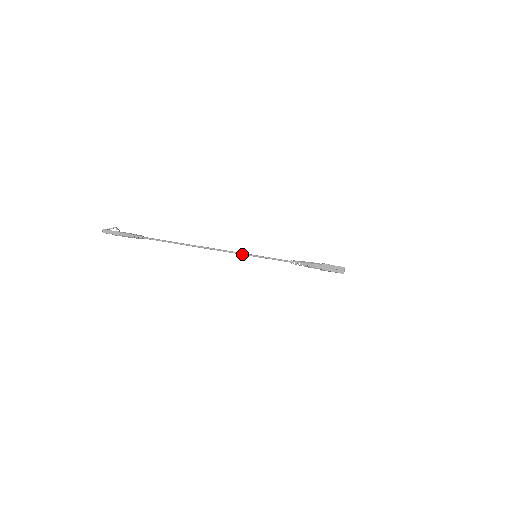
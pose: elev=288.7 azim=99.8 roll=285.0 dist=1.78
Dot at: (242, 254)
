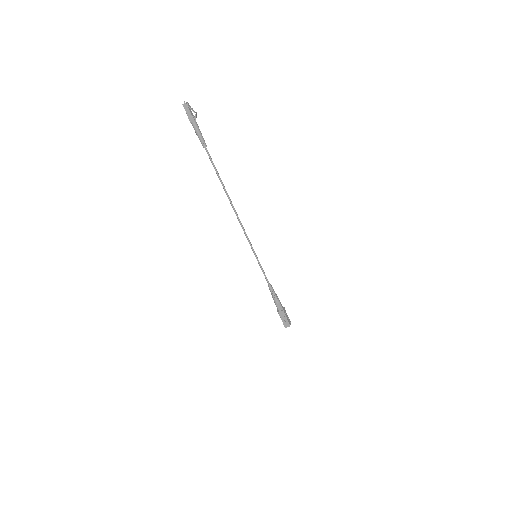
Dot at: (250, 244)
